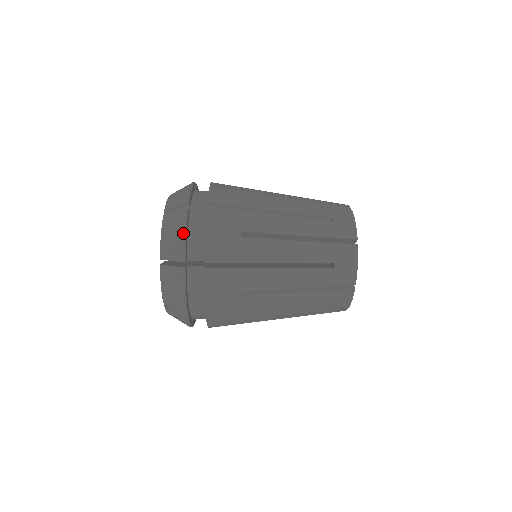
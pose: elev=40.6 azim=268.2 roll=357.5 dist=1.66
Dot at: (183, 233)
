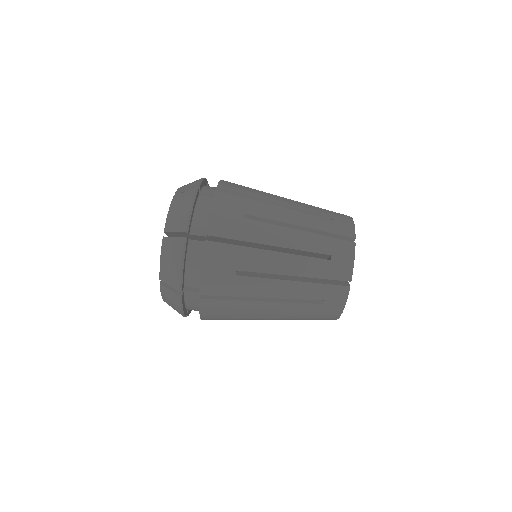
Dot at: (201, 178)
